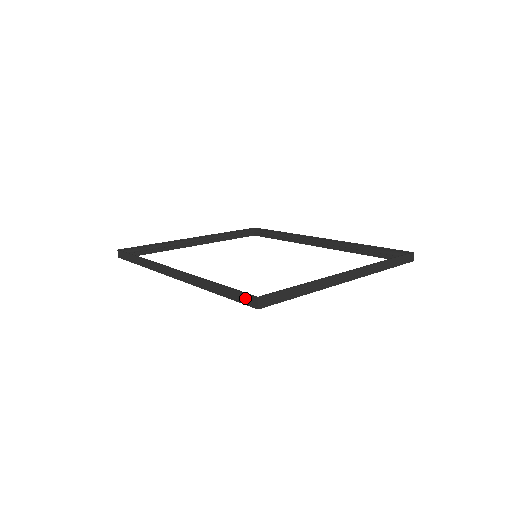
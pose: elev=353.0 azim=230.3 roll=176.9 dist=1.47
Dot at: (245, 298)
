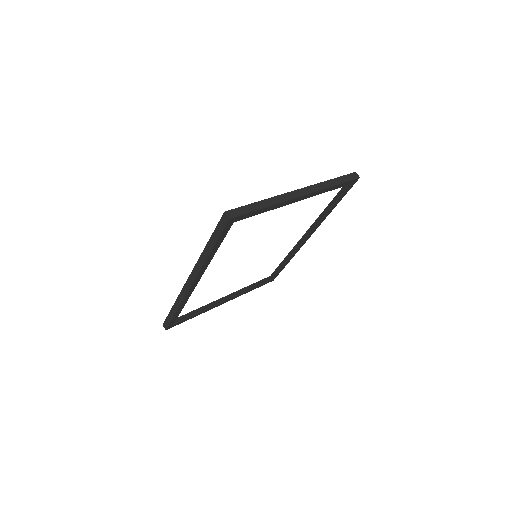
Dot at: (221, 224)
